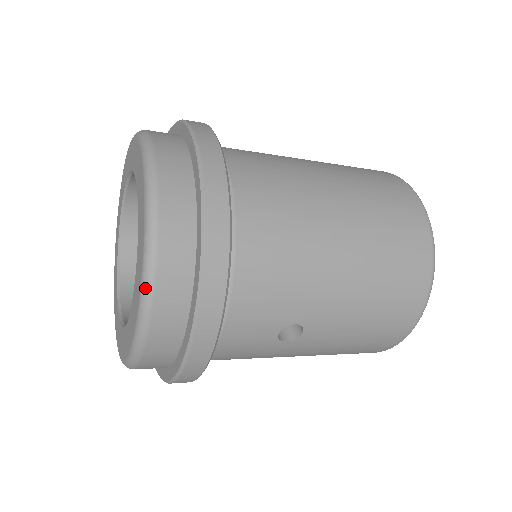
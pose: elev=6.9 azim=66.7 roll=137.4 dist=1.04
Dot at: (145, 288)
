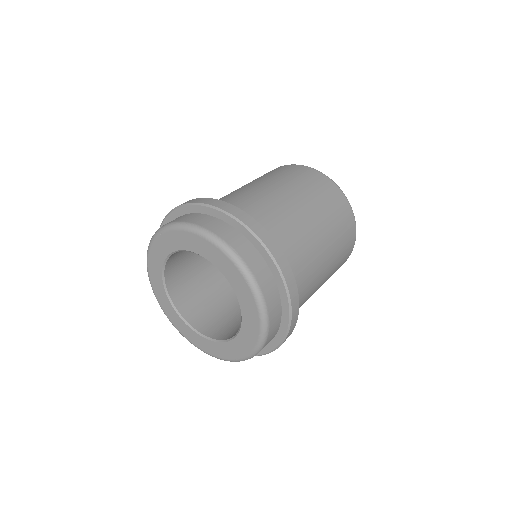
Dot at: (217, 358)
